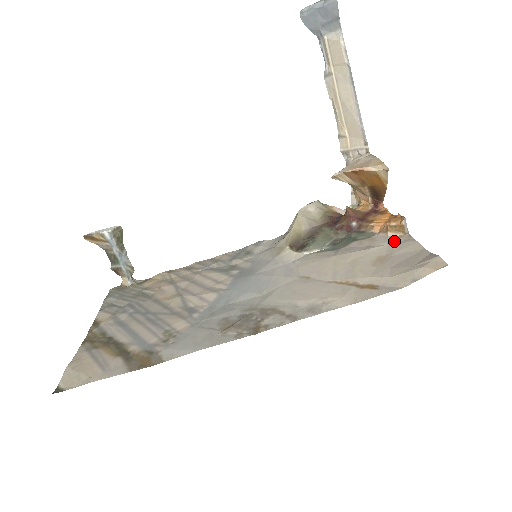
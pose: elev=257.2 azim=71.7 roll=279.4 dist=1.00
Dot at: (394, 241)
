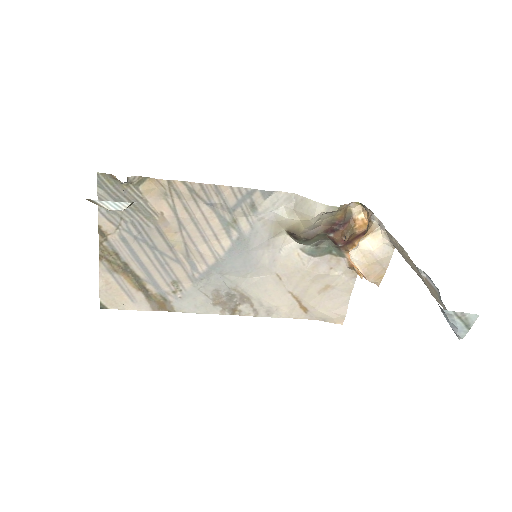
Dot at: (346, 275)
